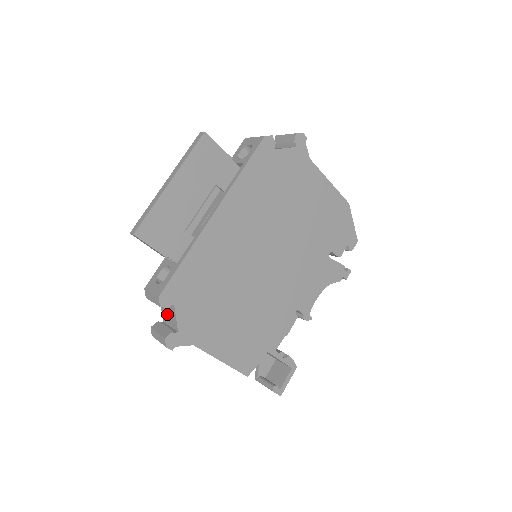
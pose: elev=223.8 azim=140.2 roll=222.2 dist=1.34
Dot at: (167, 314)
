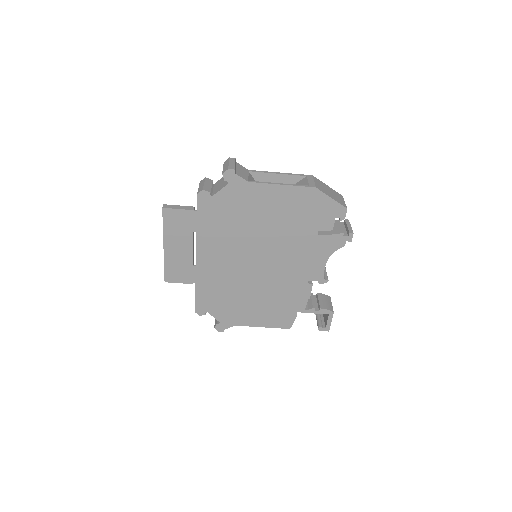
Dot at: occluded
